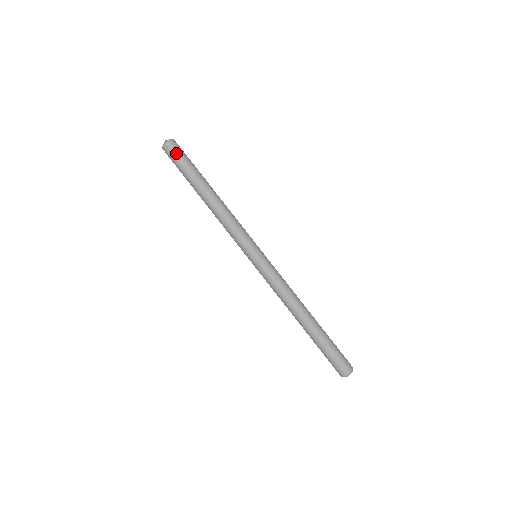
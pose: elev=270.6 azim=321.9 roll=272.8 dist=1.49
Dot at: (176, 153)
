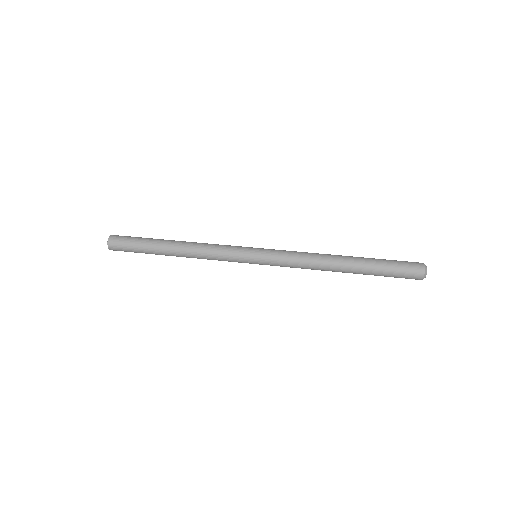
Dot at: (123, 239)
